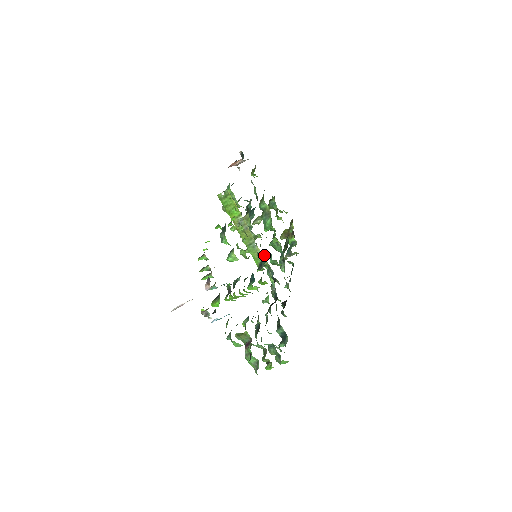
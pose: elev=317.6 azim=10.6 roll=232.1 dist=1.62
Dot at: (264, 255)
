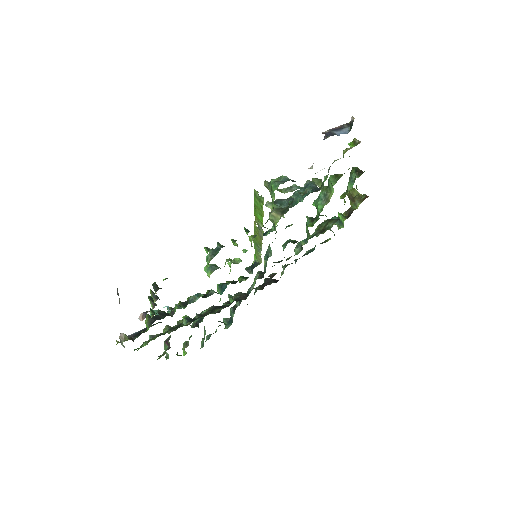
Dot at: (270, 254)
